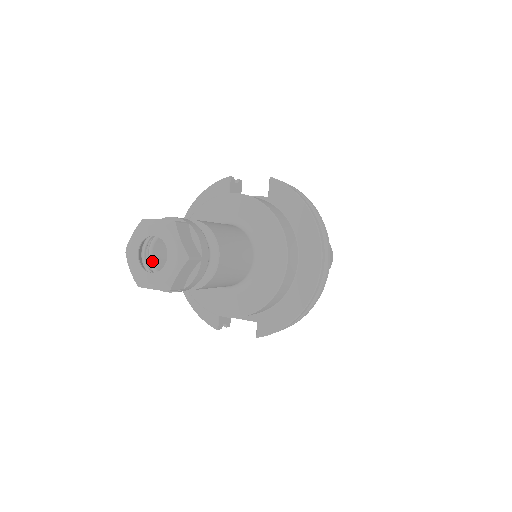
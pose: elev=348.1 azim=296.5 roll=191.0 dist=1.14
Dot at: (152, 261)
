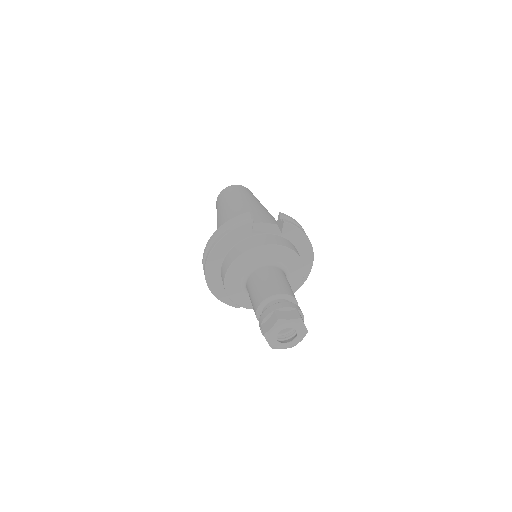
Dot at: occluded
